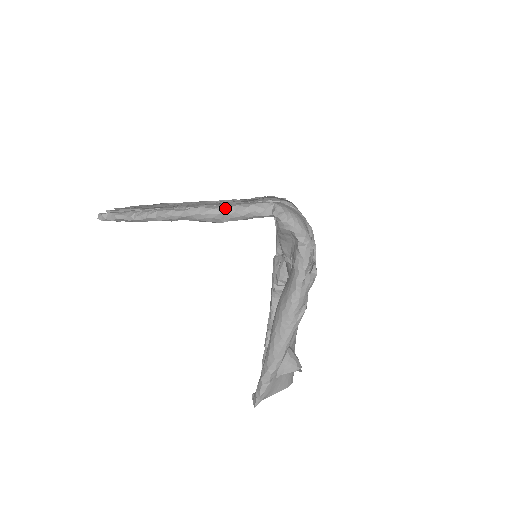
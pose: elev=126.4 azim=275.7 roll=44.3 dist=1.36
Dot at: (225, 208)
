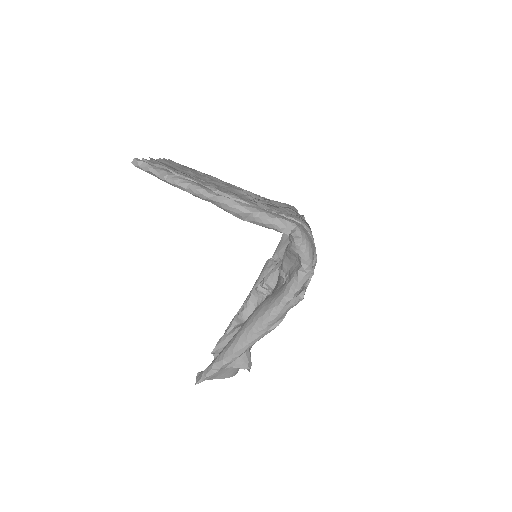
Dot at: (252, 210)
